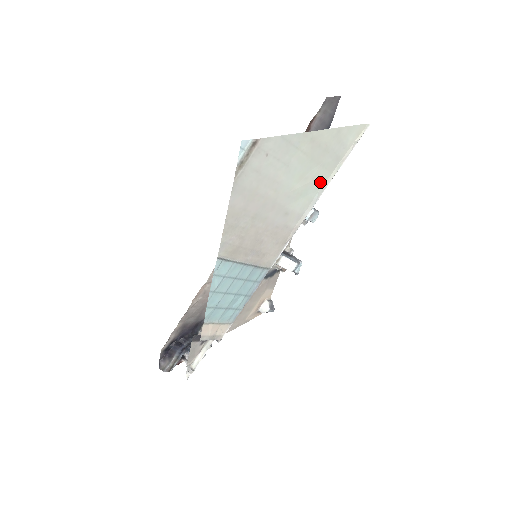
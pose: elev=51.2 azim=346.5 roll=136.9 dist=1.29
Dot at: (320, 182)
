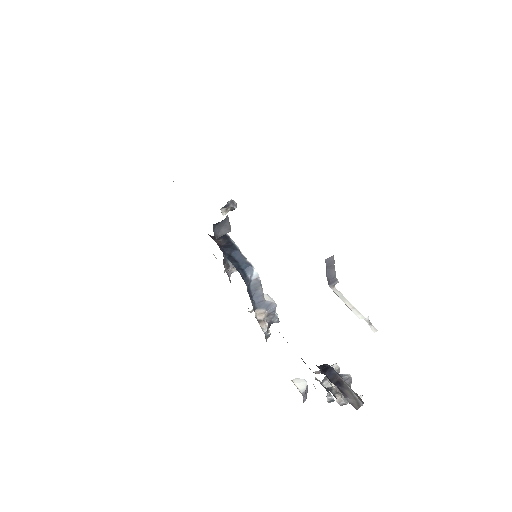
Dot at: occluded
